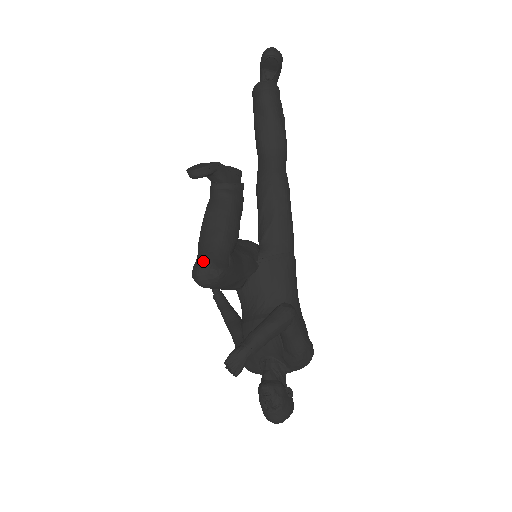
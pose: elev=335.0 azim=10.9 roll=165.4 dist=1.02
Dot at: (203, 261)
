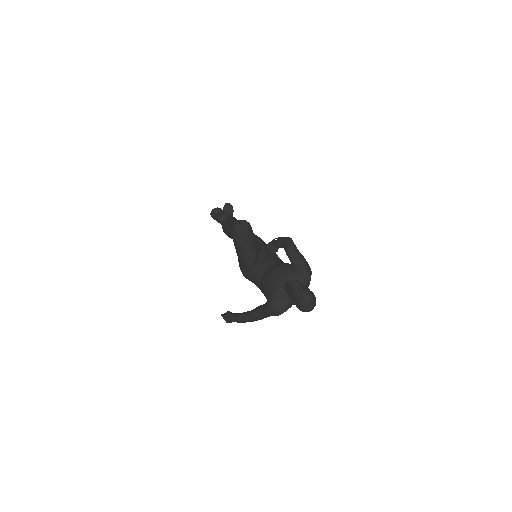
Dot at: (237, 220)
